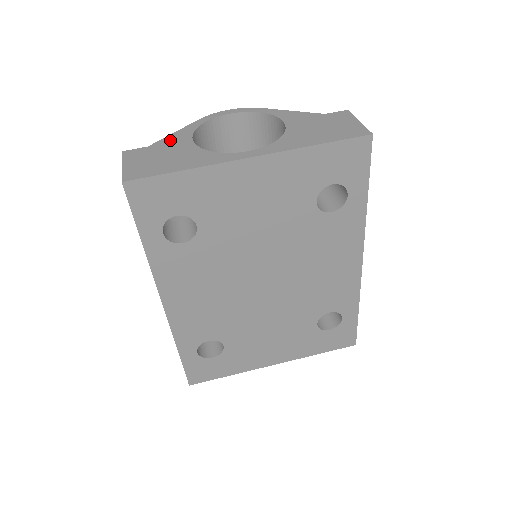
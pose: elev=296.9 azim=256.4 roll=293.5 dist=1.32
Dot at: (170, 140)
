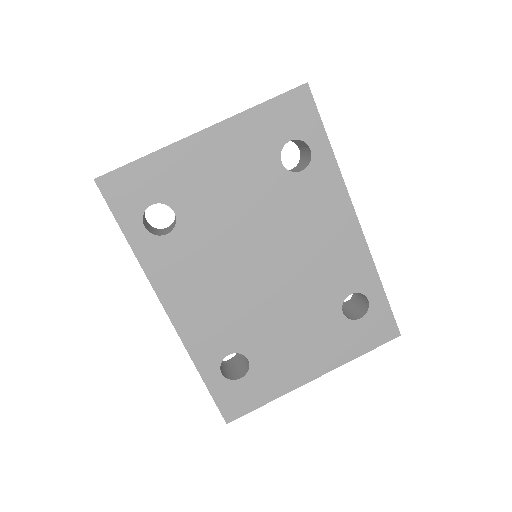
Dot at: occluded
